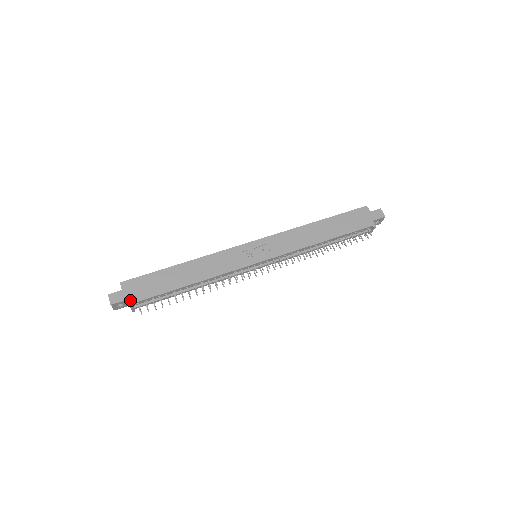
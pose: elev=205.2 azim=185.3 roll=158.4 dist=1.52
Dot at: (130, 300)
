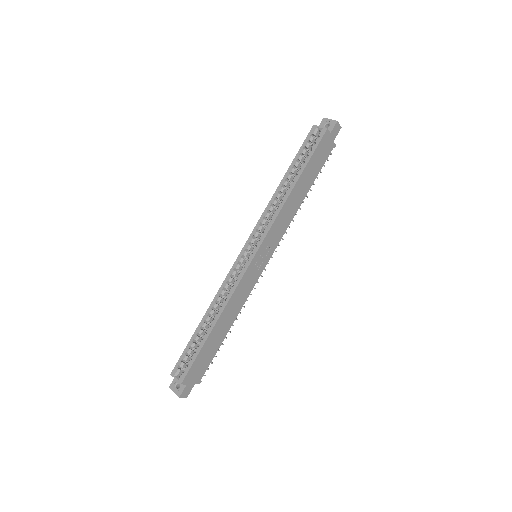
Dot at: (197, 382)
